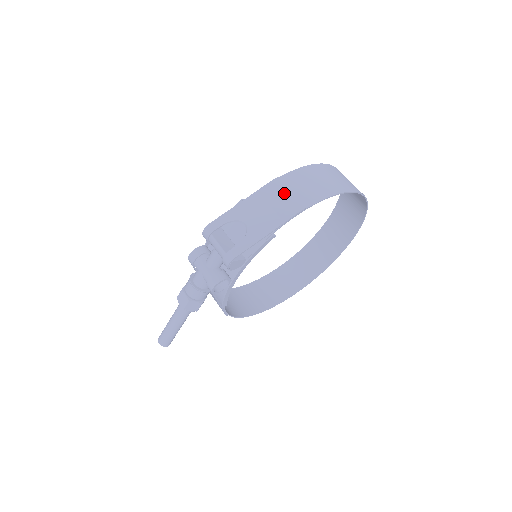
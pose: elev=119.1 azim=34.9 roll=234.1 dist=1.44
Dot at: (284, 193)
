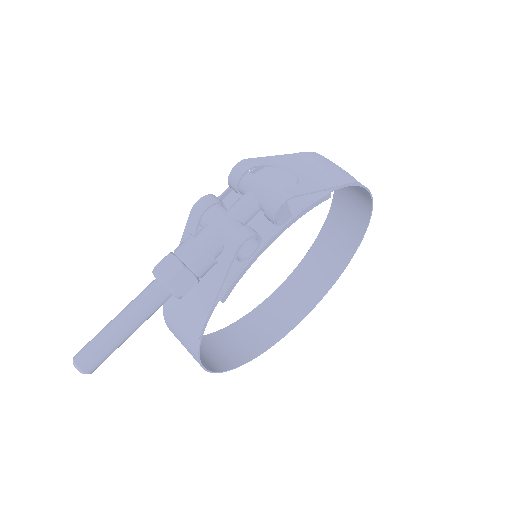
Dot at: (328, 164)
